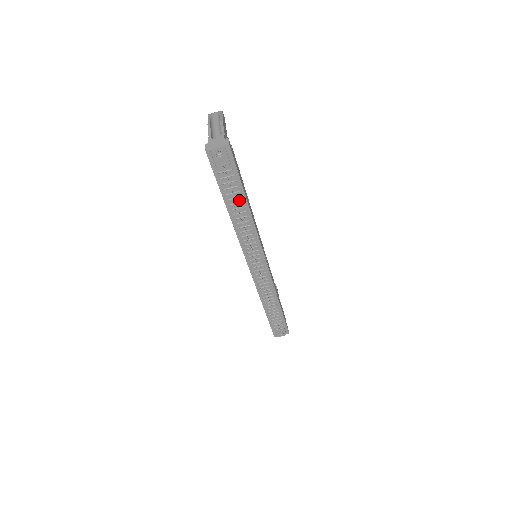
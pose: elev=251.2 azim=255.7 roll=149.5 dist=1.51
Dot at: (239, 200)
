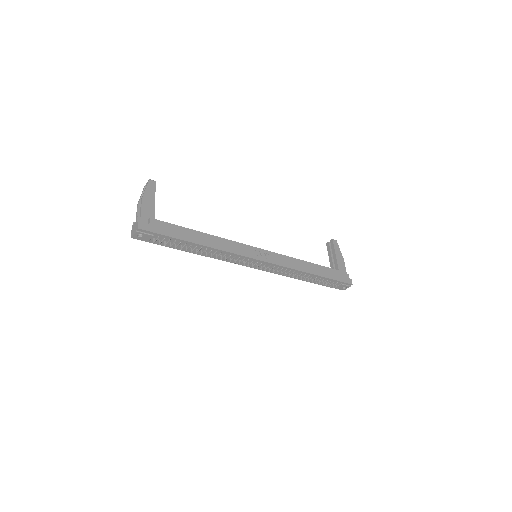
Dot at: (188, 245)
